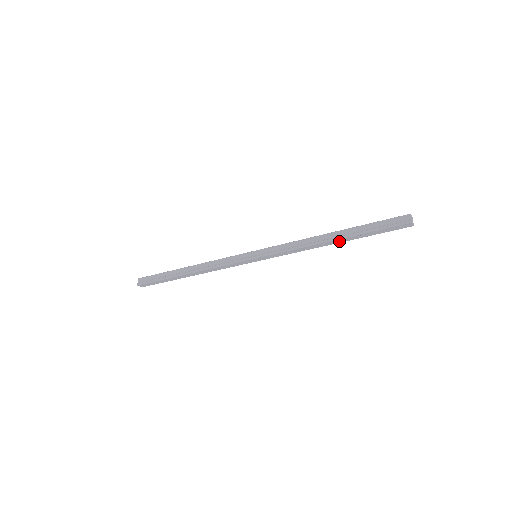
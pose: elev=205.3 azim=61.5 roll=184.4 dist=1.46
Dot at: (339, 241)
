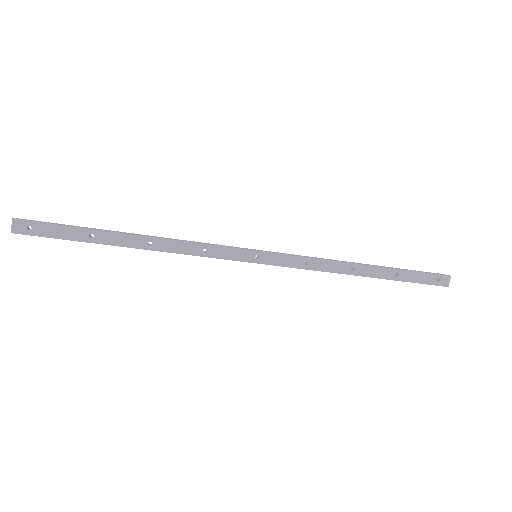
Dot at: (371, 273)
